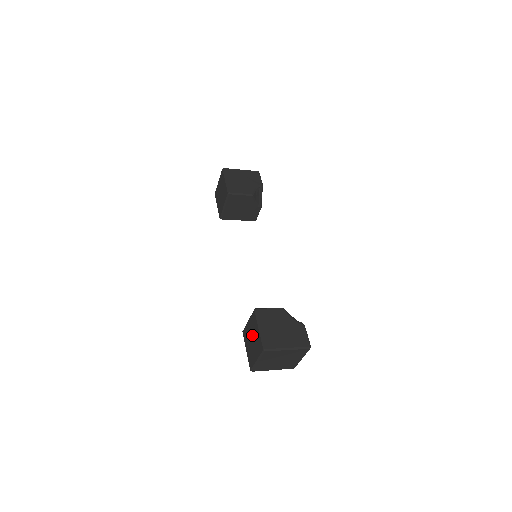
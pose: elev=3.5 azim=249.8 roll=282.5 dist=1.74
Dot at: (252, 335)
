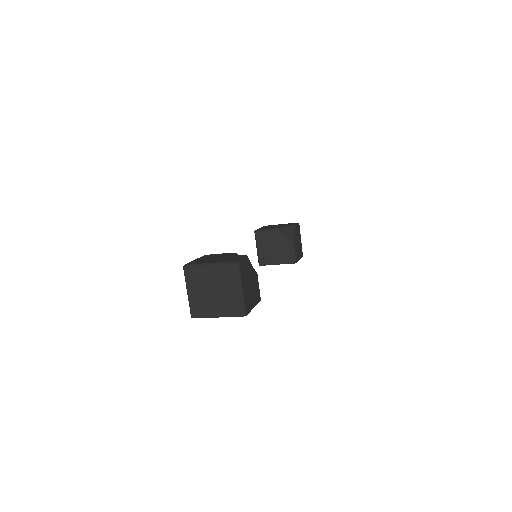
Dot at: occluded
